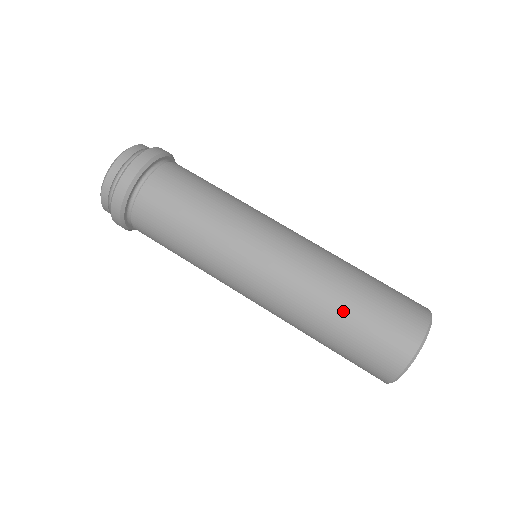
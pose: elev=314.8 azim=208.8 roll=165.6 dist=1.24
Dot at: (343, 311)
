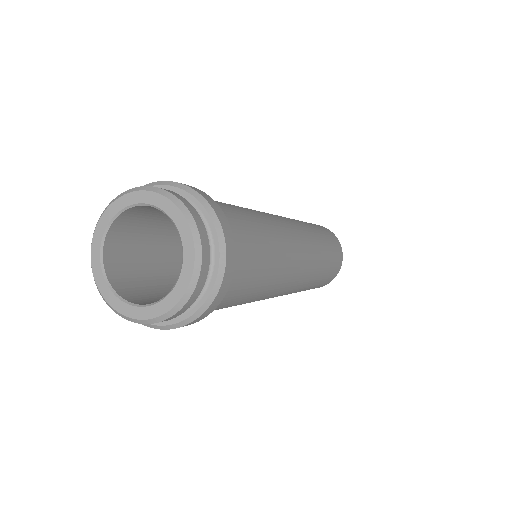
Dot at: occluded
